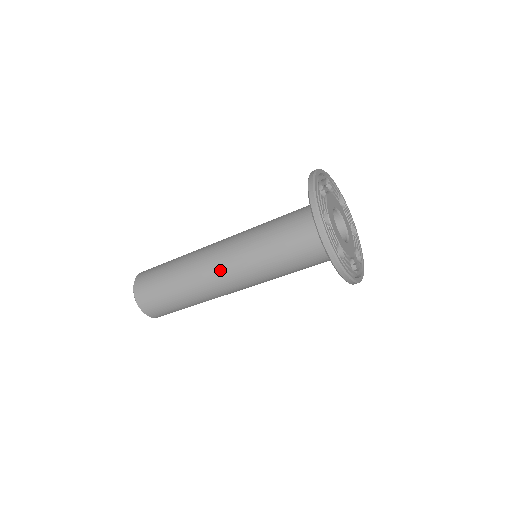
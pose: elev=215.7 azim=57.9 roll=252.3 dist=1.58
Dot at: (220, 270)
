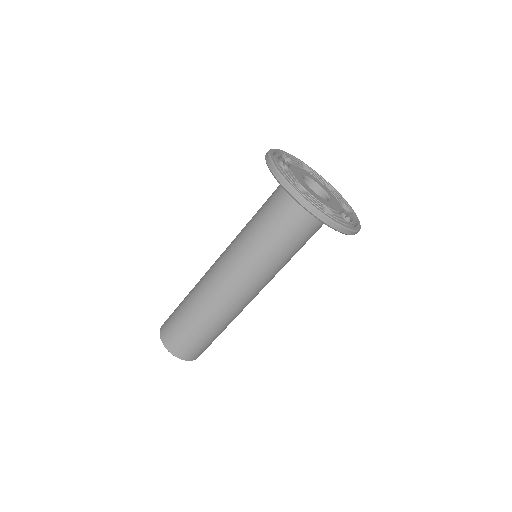
Dot at: (218, 269)
